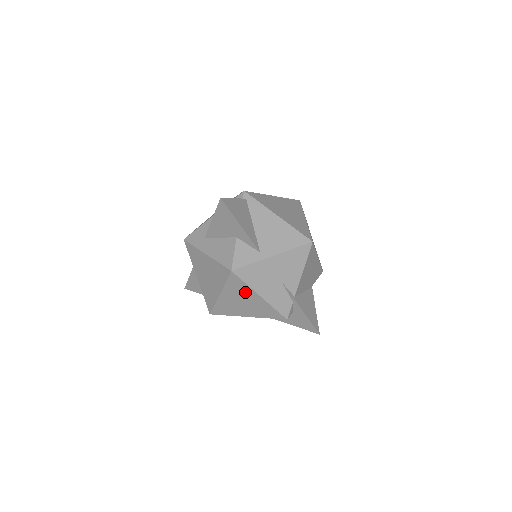
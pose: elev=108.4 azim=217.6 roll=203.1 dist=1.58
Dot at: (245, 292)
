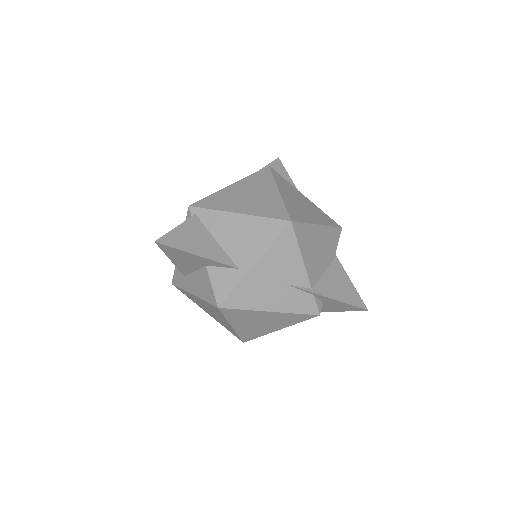
Dot at: (252, 315)
